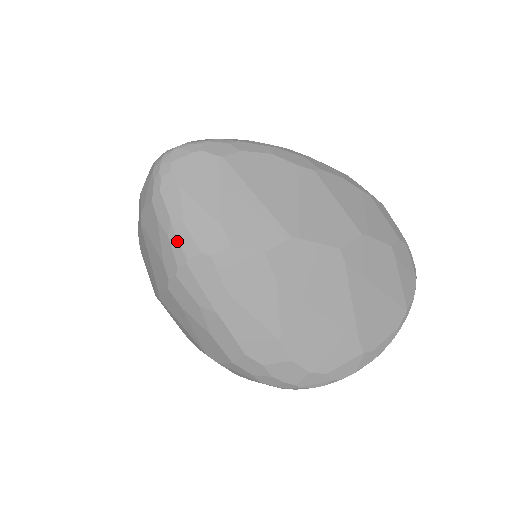
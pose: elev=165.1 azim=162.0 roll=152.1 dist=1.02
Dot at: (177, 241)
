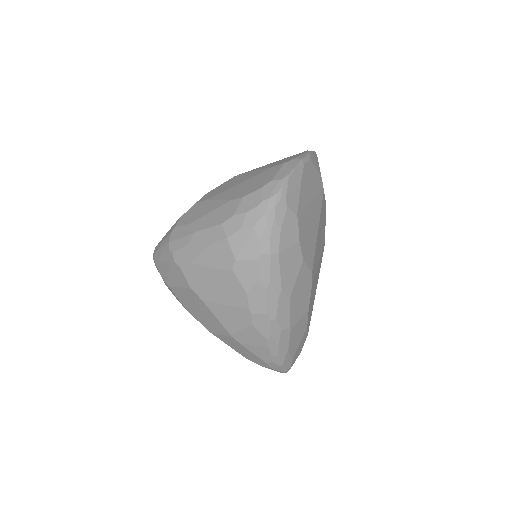
Dot at: (164, 247)
